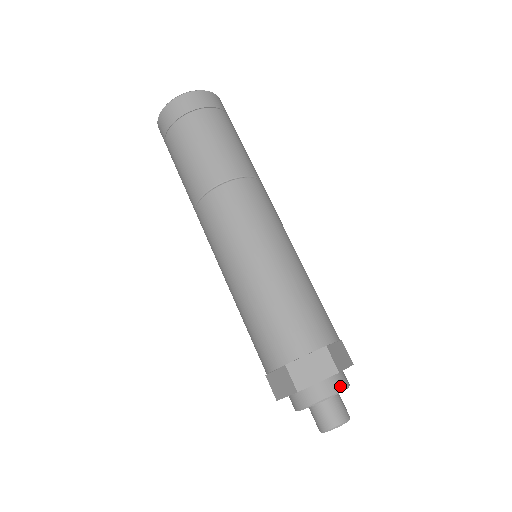
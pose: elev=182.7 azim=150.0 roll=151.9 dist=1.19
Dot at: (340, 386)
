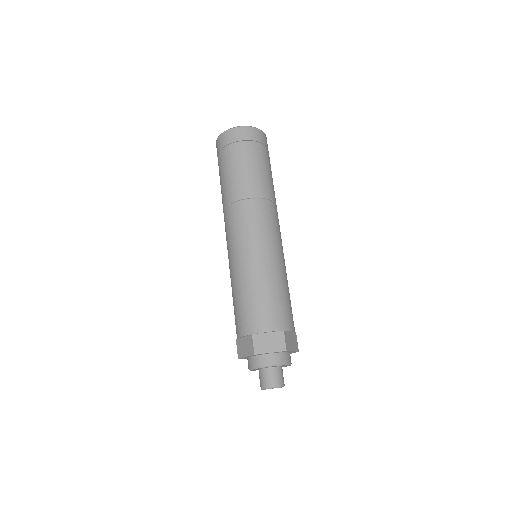
Dot at: (263, 363)
